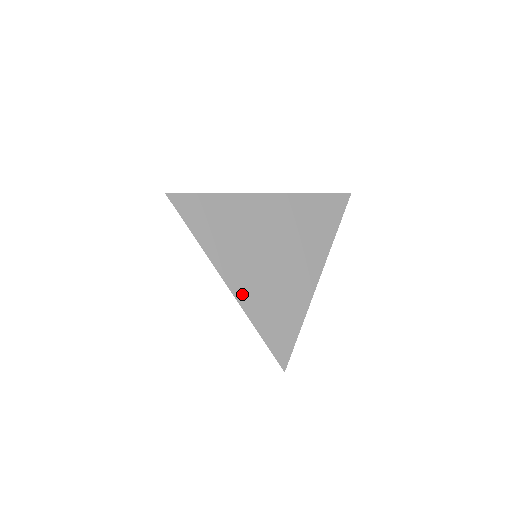
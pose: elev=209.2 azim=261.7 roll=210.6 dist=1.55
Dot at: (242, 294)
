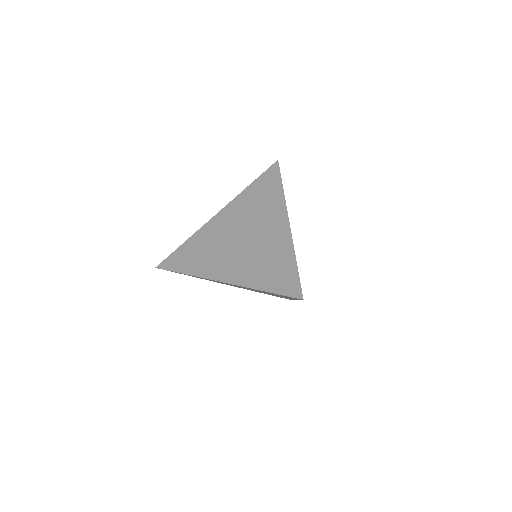
Dot at: (235, 278)
